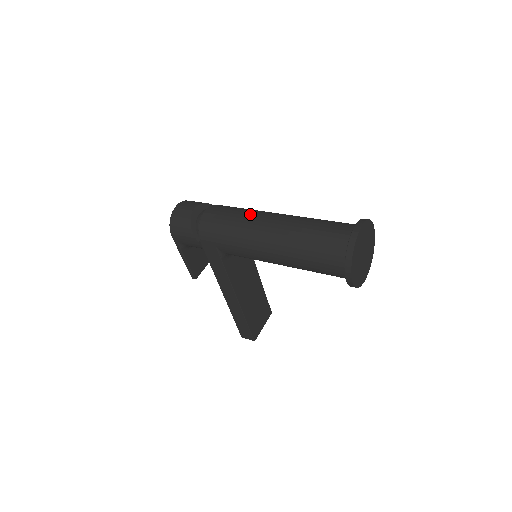
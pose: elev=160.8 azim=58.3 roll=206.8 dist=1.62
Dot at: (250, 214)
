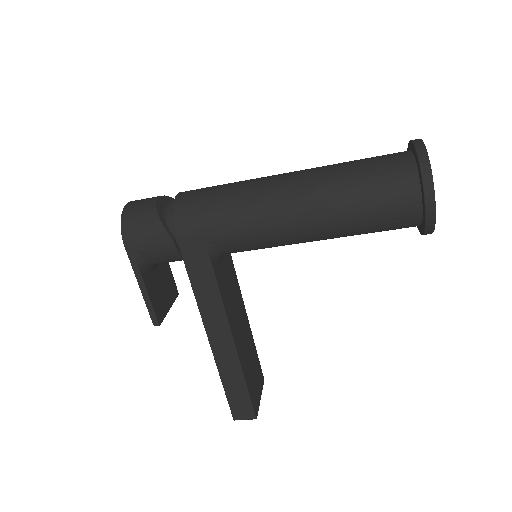
Dot at: occluded
